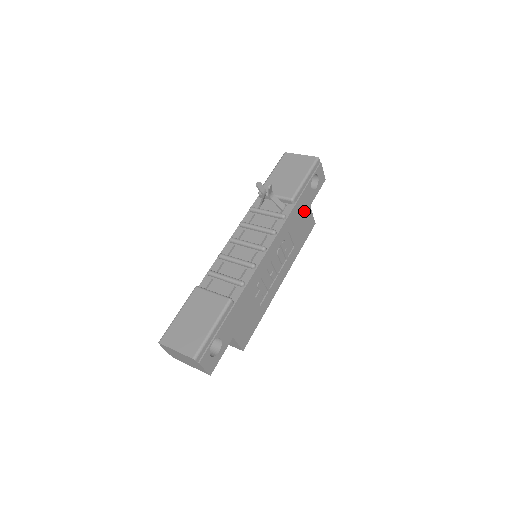
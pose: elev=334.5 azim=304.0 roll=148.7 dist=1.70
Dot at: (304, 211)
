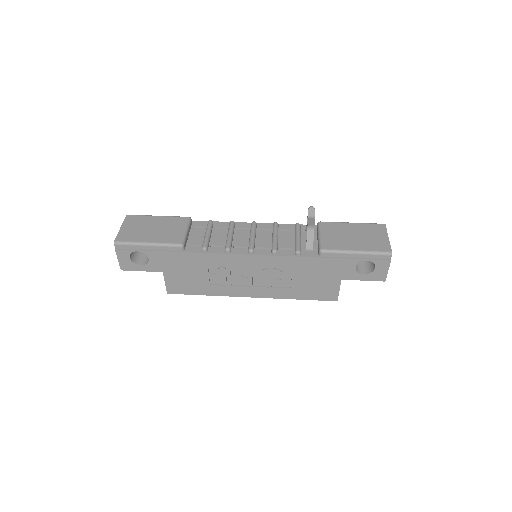
Dot at: (329, 275)
